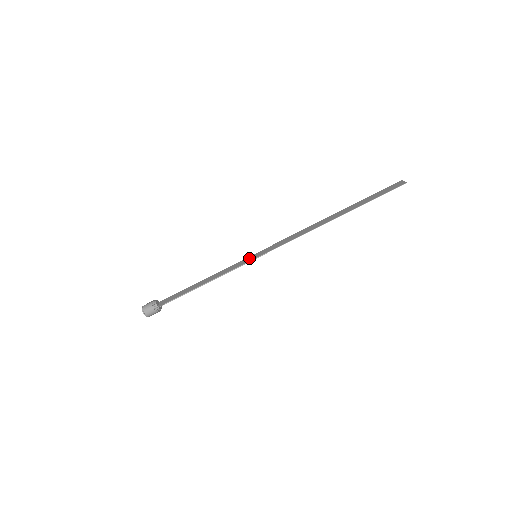
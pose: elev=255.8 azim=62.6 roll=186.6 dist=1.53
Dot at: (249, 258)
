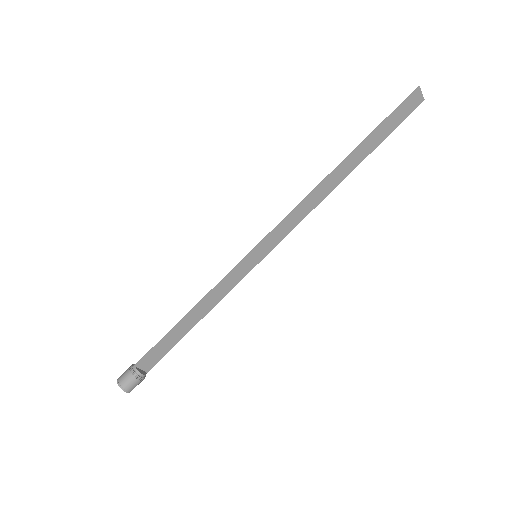
Dot at: (249, 264)
